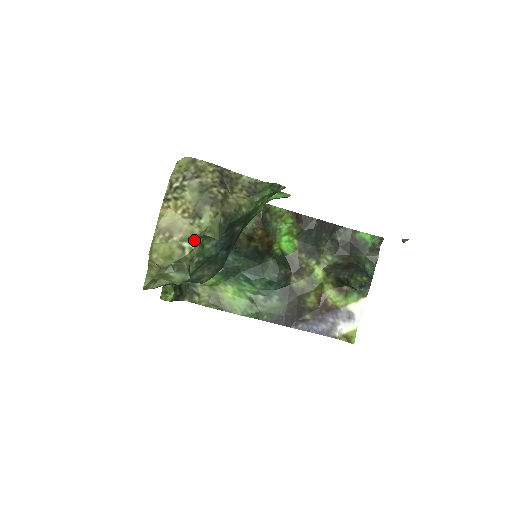
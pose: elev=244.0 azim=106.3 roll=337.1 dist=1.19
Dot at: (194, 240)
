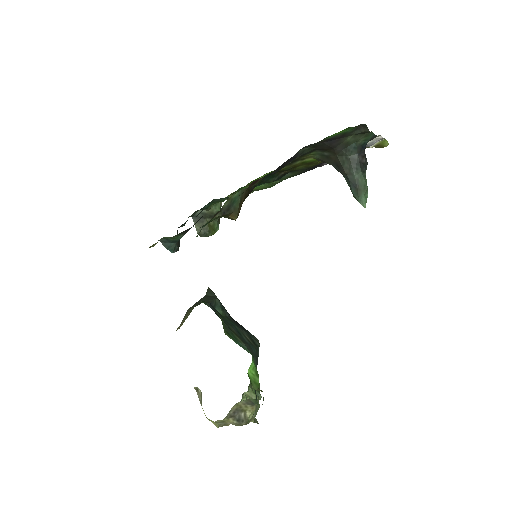
Dot at: (255, 422)
